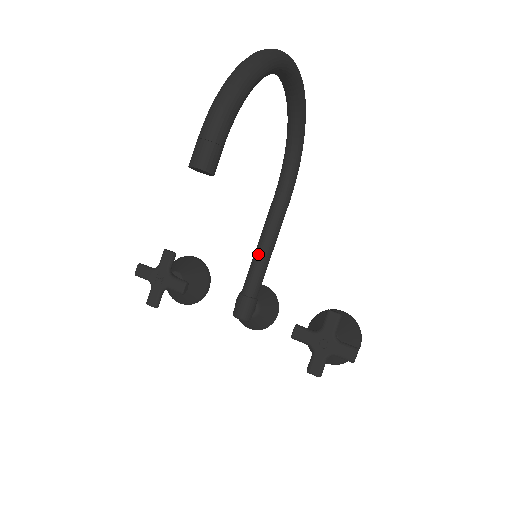
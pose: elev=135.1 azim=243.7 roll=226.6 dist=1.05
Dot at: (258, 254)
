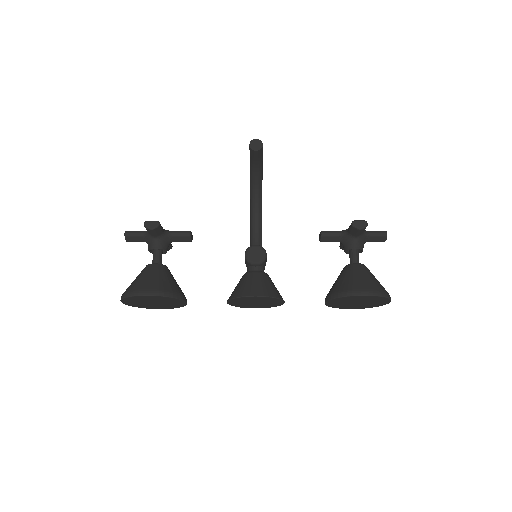
Dot at: occluded
